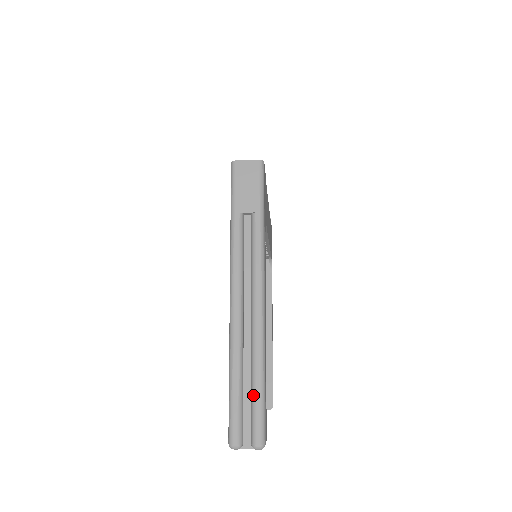
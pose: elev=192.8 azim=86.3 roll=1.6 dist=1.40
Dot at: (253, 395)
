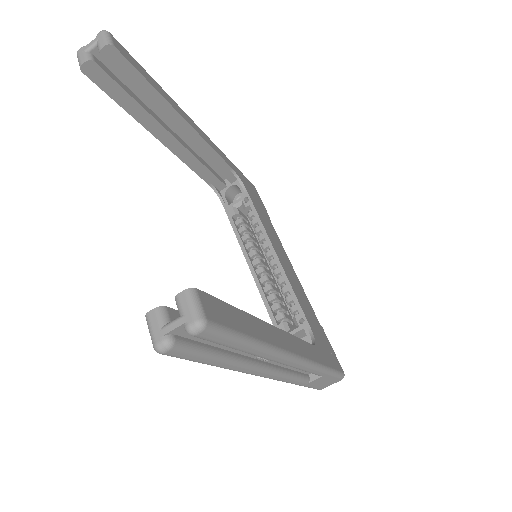
Dot at: occluded
